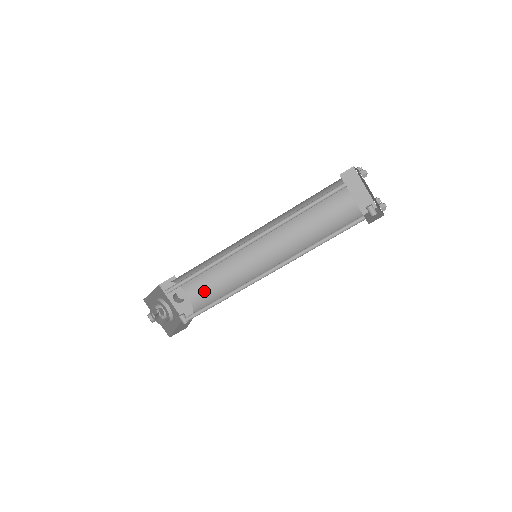
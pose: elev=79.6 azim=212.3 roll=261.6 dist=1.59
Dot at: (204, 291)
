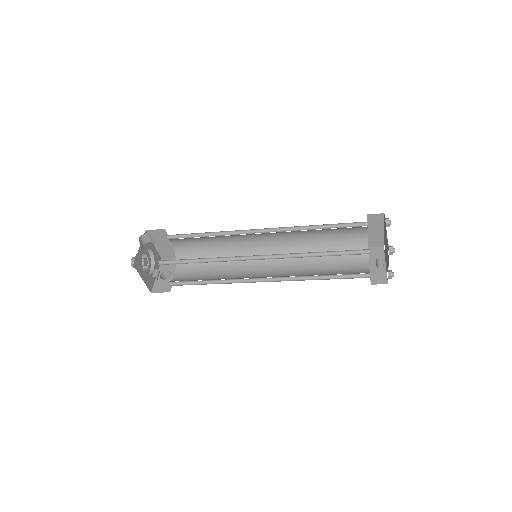
Dot at: (190, 278)
